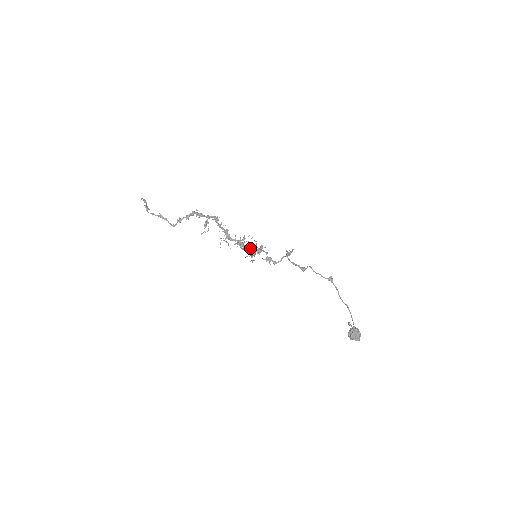
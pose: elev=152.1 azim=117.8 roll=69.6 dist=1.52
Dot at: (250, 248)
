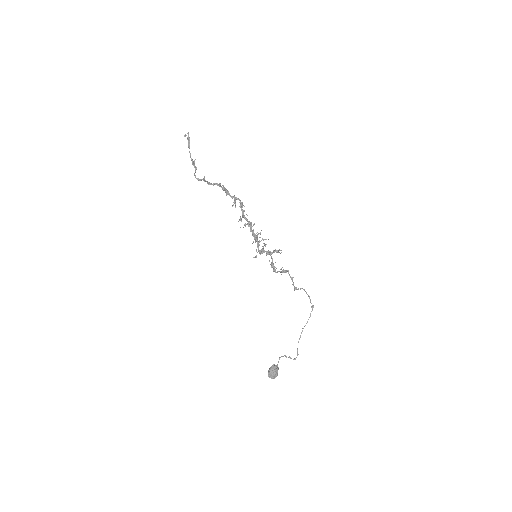
Dot at: occluded
